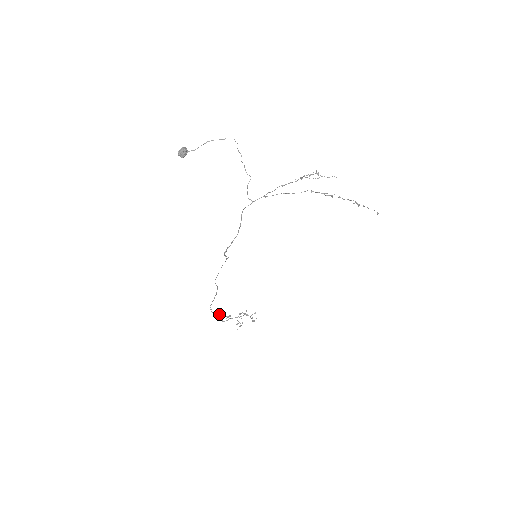
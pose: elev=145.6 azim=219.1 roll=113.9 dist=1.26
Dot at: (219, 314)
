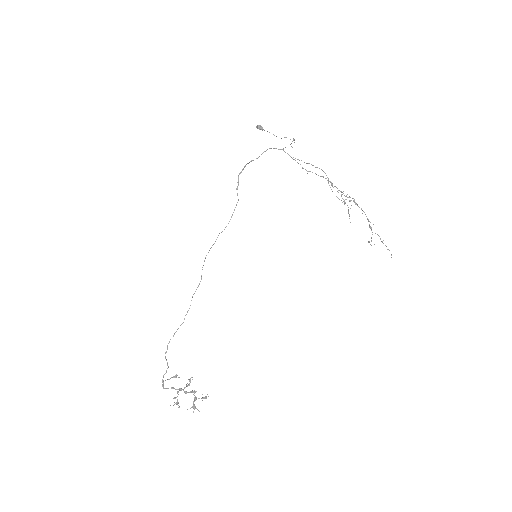
Dot at: (168, 367)
